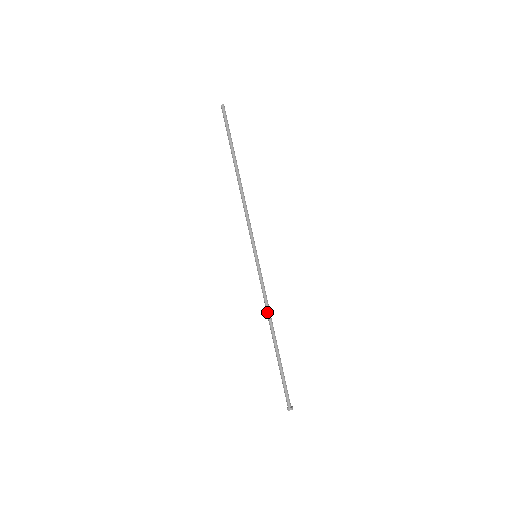
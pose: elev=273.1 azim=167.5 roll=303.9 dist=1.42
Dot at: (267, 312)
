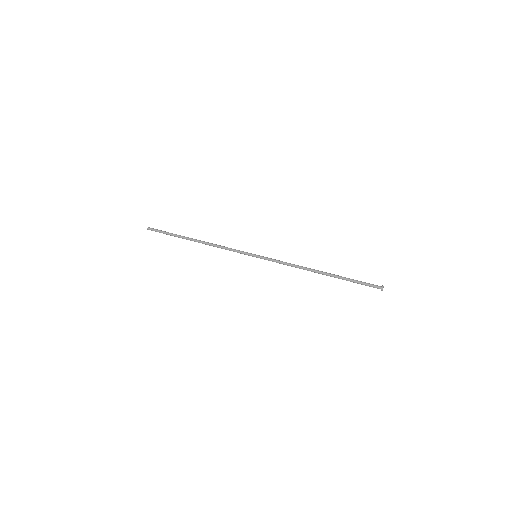
Dot at: (300, 266)
